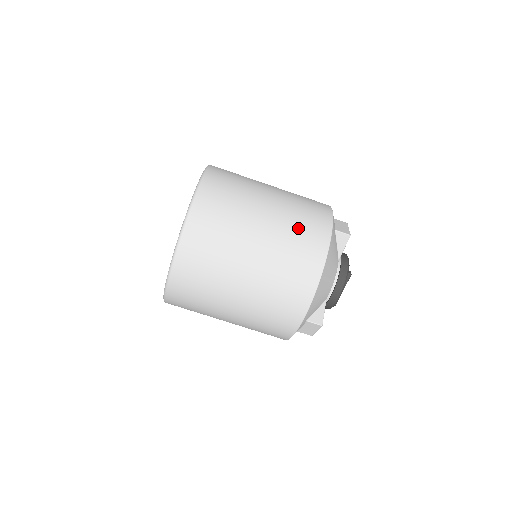
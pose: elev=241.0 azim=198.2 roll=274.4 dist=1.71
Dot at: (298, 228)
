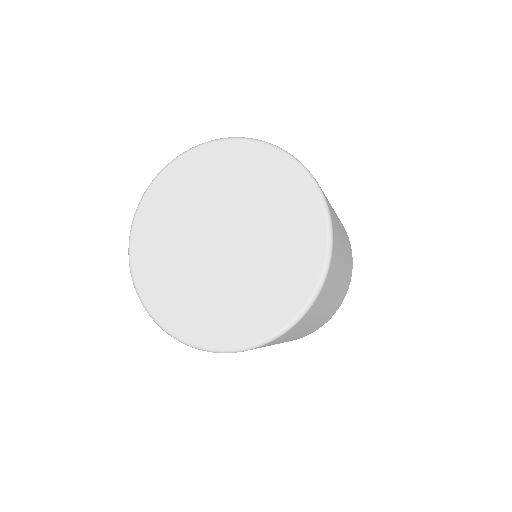
Dot at: occluded
